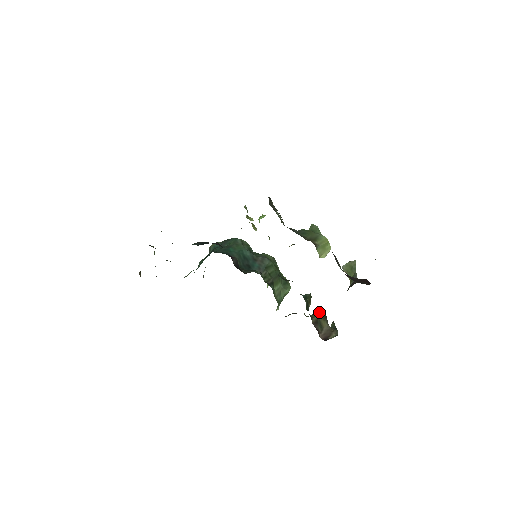
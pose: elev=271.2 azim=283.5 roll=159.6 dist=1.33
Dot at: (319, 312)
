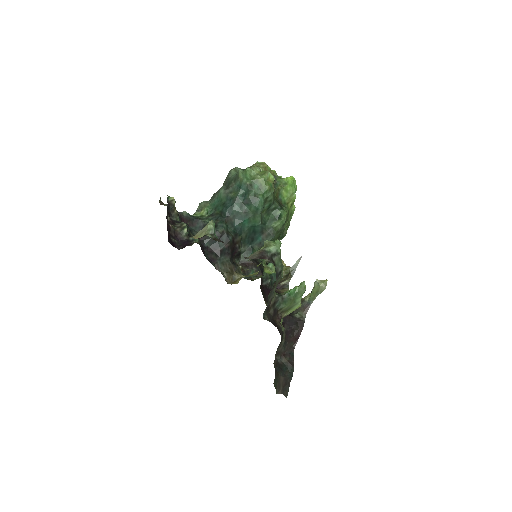
Dot at: (285, 274)
